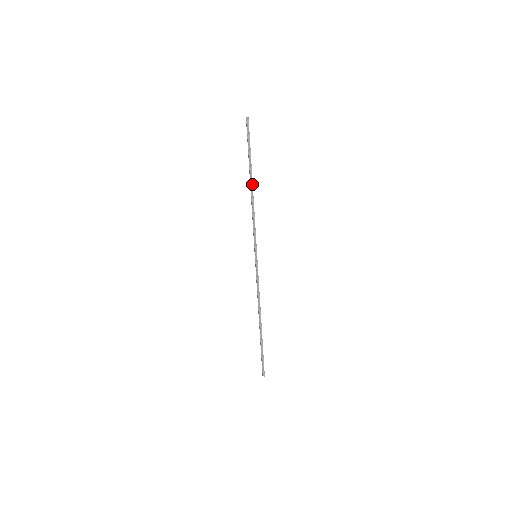
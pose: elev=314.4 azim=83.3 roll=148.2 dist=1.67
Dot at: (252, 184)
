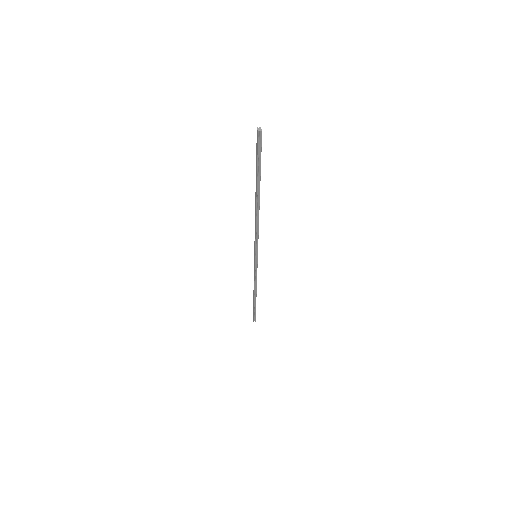
Dot at: (259, 202)
